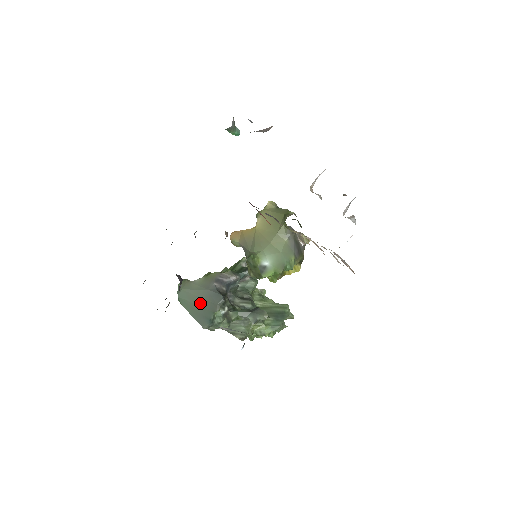
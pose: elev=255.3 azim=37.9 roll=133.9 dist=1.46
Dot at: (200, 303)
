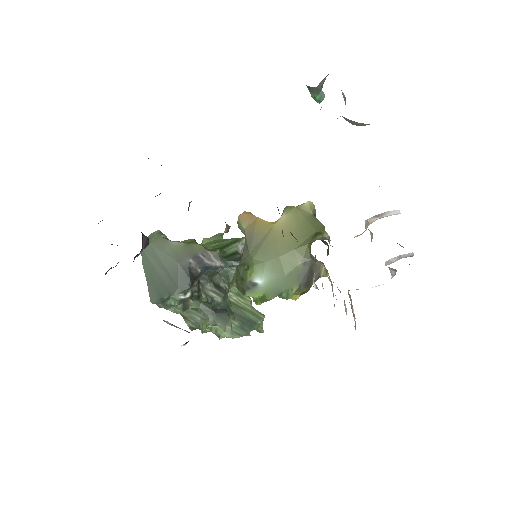
Dot at: (161, 272)
